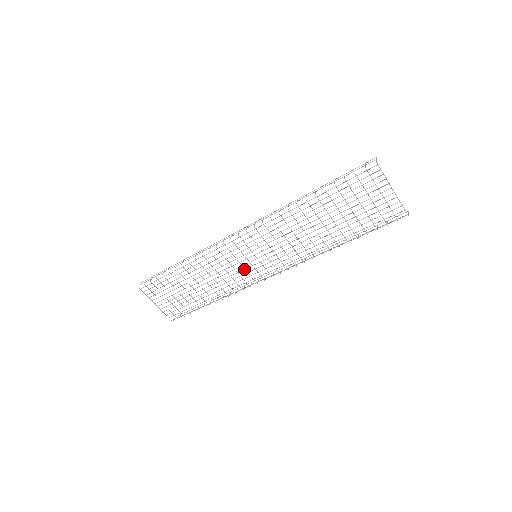
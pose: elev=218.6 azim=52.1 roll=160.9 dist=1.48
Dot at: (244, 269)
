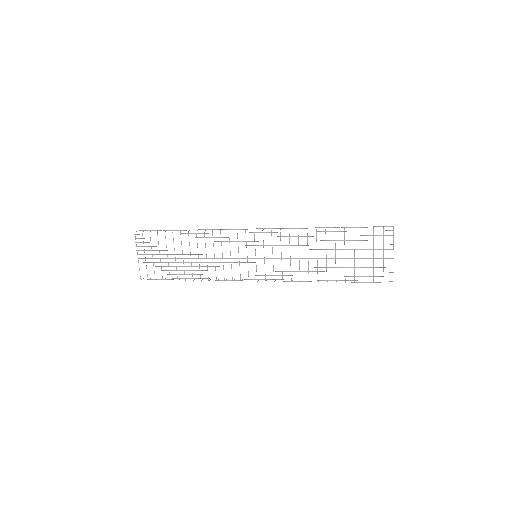
Dot at: (239, 262)
